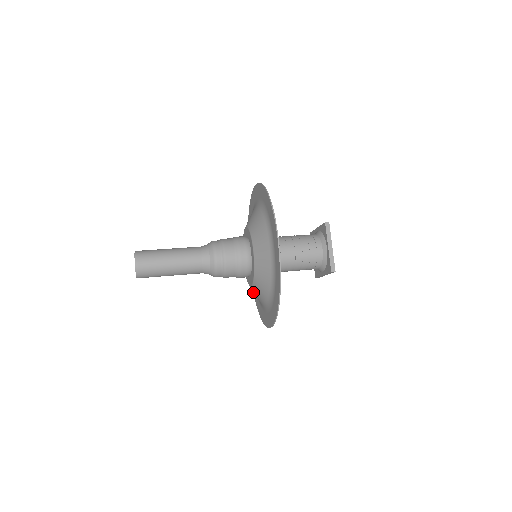
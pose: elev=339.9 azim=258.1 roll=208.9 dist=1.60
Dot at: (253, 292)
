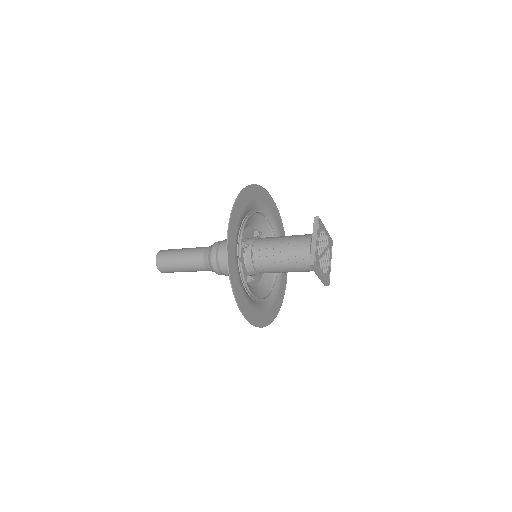
Dot at: (280, 306)
